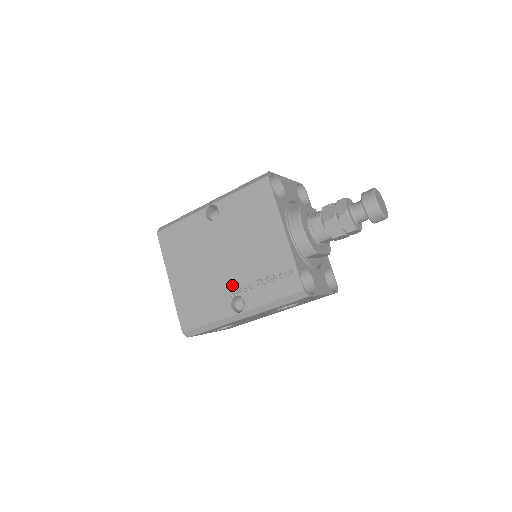
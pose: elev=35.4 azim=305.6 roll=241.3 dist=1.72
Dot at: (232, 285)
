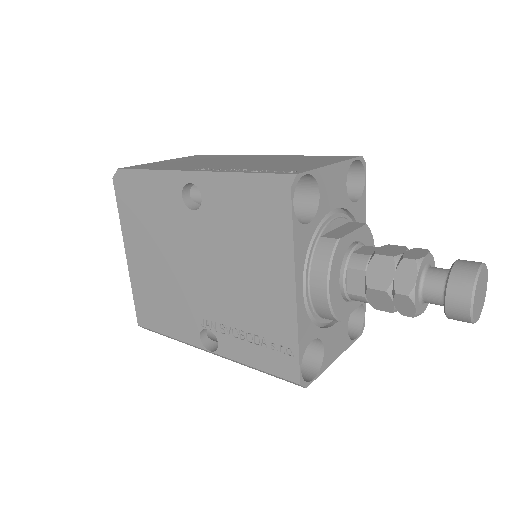
Dot at: (205, 313)
